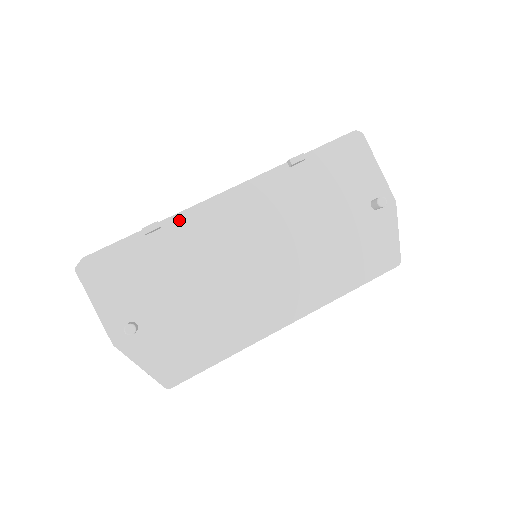
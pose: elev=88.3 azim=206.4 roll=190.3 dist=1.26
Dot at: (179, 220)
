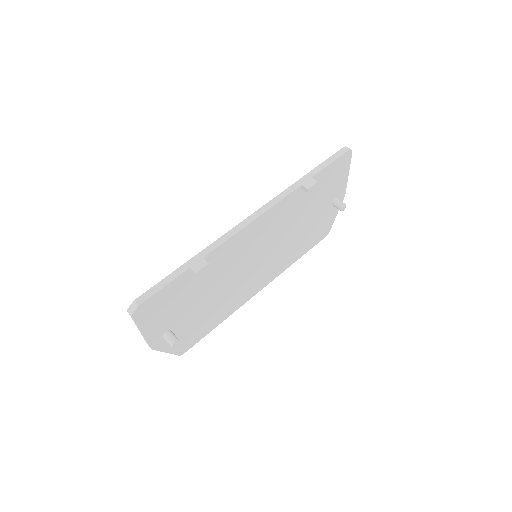
Dot at: (218, 251)
